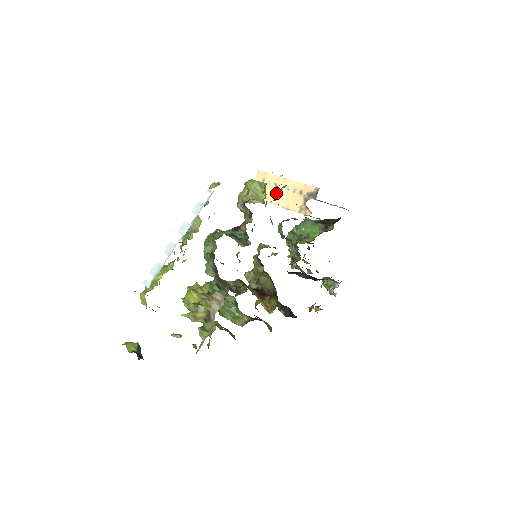
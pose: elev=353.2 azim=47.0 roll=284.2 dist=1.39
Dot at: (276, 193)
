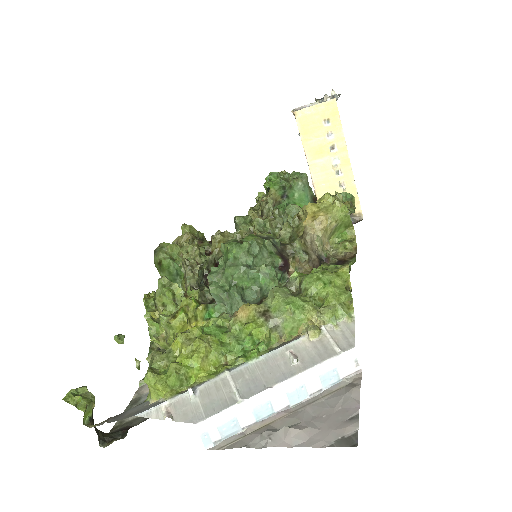
Dot at: (323, 158)
